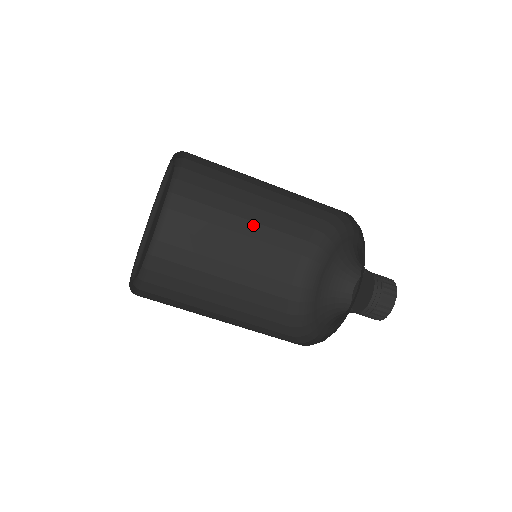
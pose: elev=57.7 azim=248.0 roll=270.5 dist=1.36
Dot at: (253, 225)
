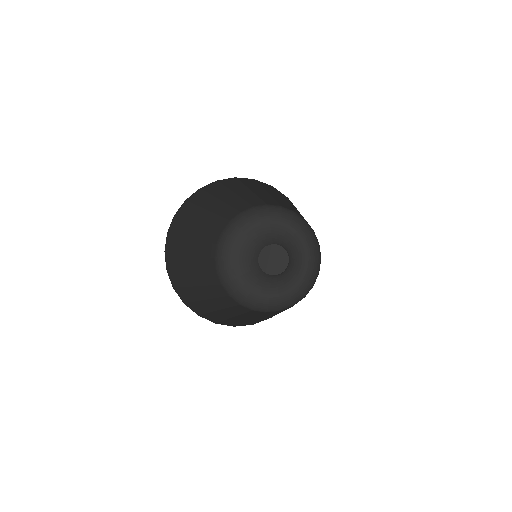
Dot at: (269, 196)
